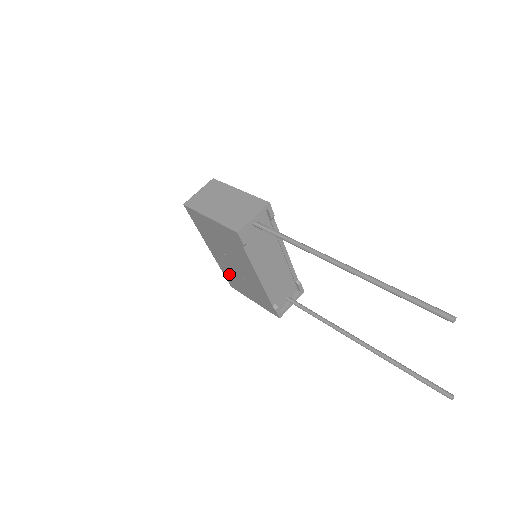
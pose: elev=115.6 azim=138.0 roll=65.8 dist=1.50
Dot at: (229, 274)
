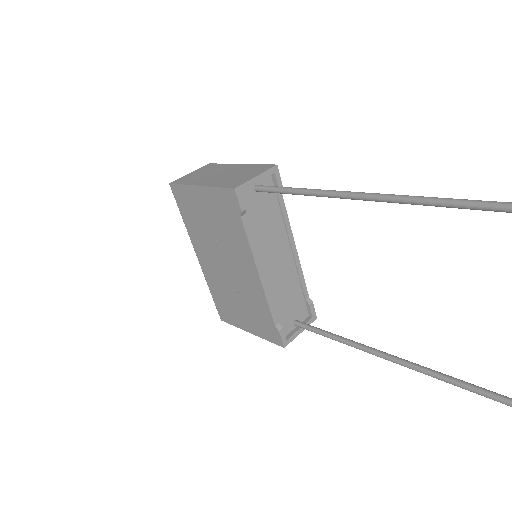
Dot at: (220, 293)
